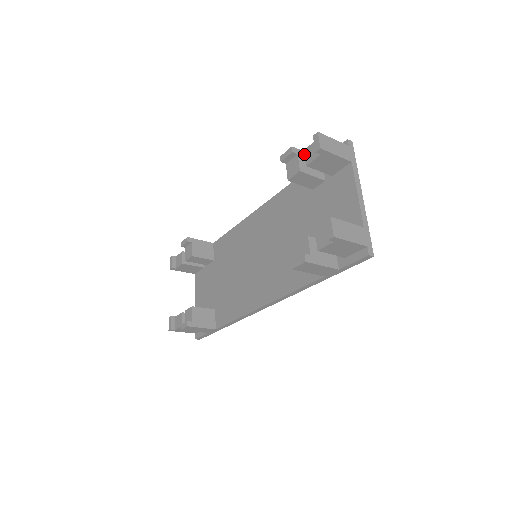
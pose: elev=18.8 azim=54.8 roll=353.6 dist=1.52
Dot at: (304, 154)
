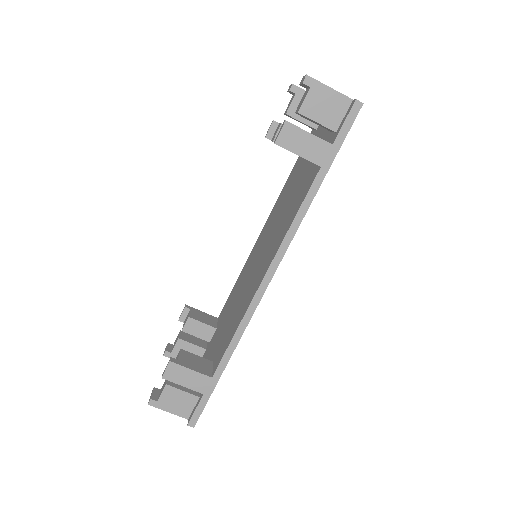
Dot at: occluded
